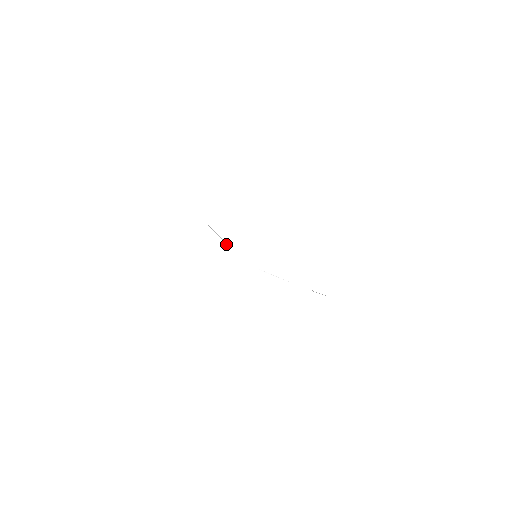
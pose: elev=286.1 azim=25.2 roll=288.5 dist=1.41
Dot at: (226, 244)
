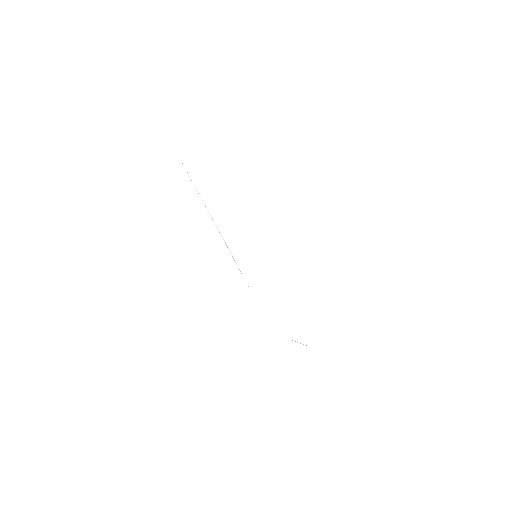
Dot at: (237, 265)
